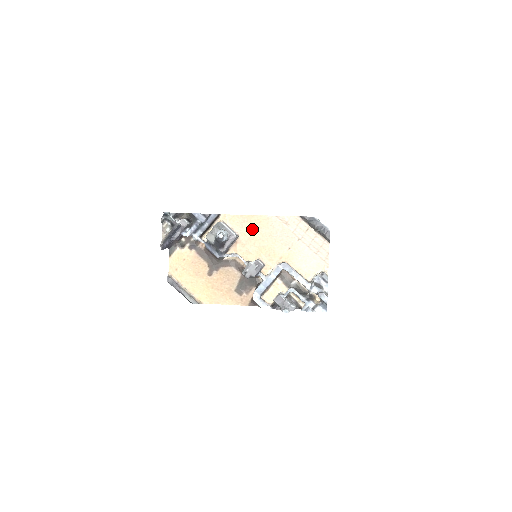
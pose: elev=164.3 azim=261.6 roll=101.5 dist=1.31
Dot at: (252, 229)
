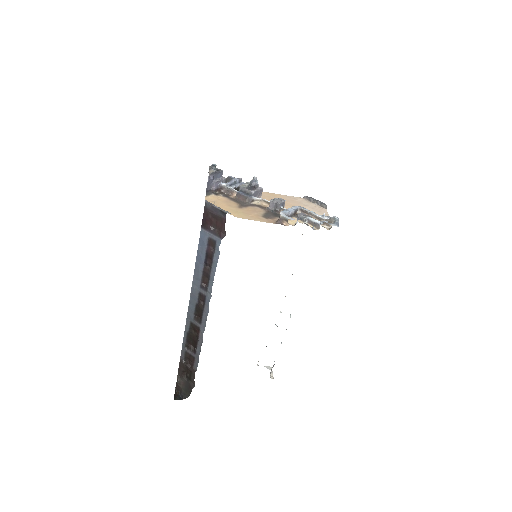
Dot at: (270, 197)
